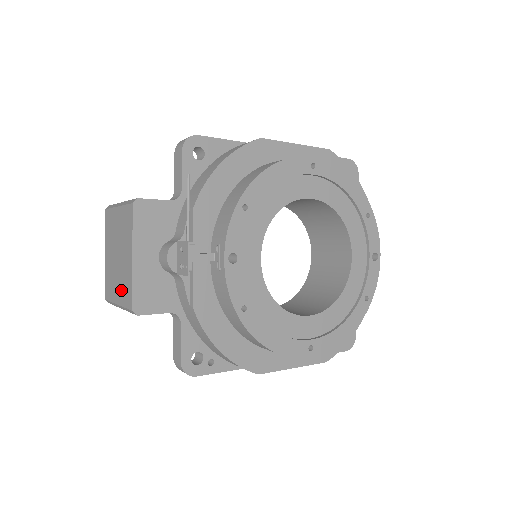
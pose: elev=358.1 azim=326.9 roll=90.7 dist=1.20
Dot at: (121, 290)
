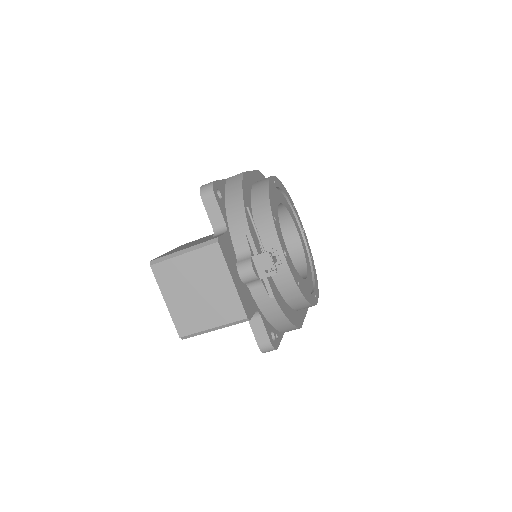
Dot at: (218, 314)
